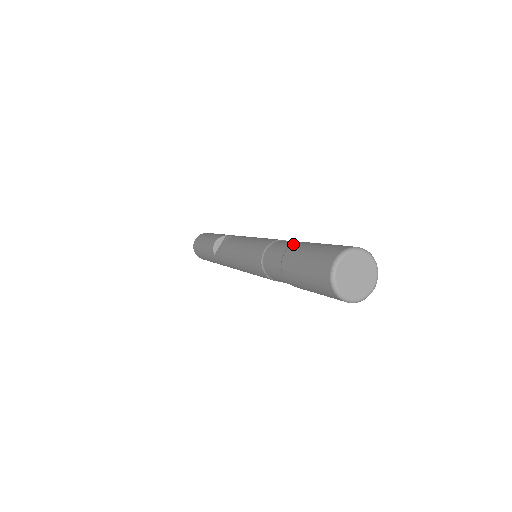
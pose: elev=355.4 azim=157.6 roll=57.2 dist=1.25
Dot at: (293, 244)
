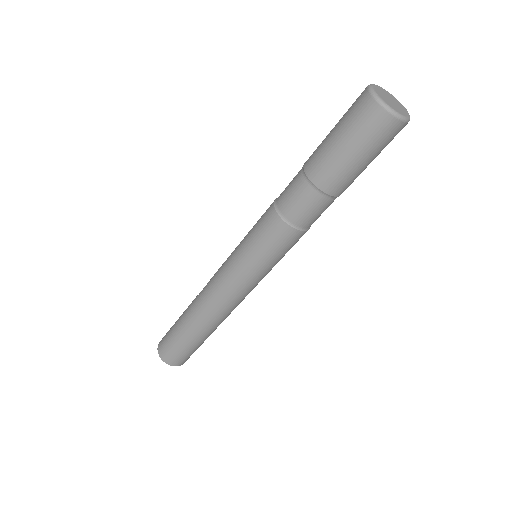
Dot at: occluded
